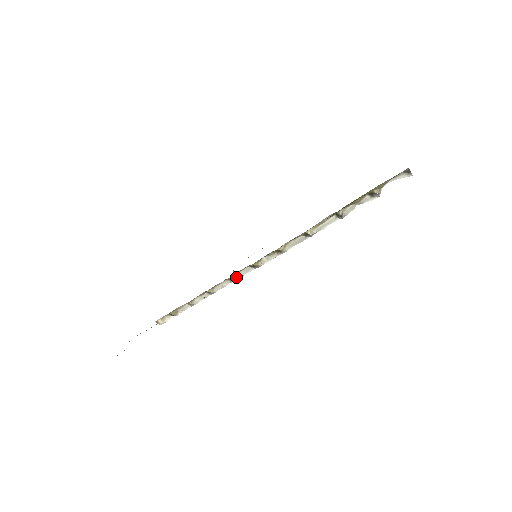
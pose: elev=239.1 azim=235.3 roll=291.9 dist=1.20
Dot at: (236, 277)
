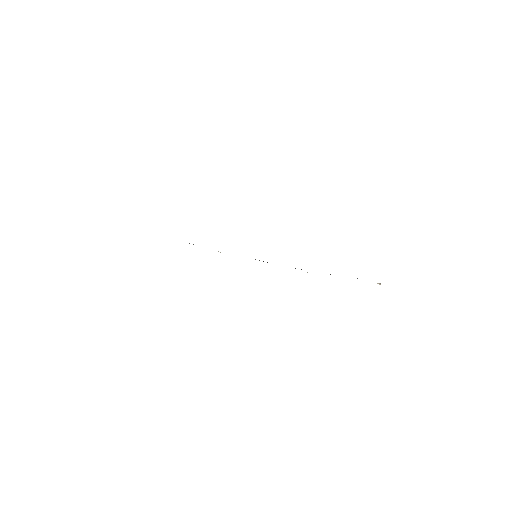
Dot at: occluded
